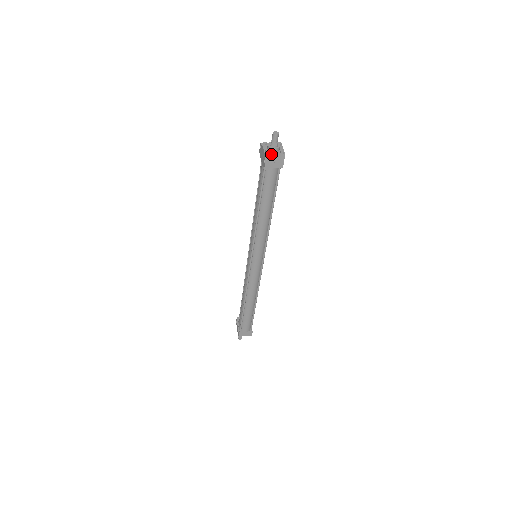
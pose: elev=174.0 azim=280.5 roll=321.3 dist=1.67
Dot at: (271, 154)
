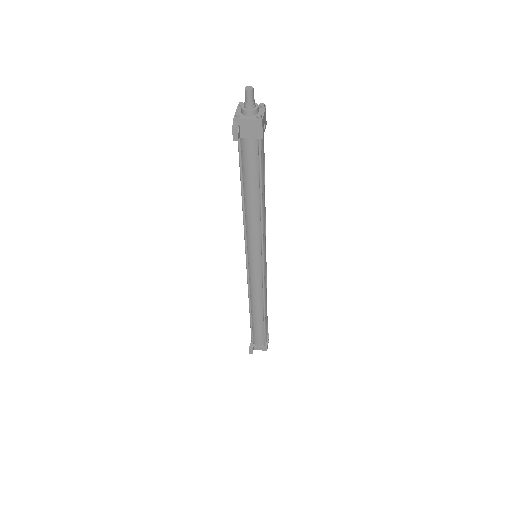
Dot at: (242, 119)
